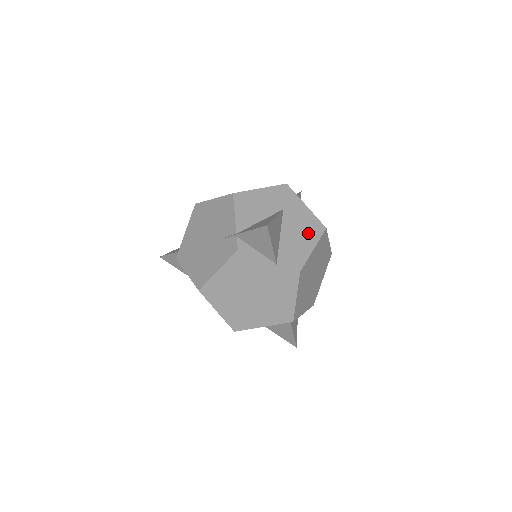
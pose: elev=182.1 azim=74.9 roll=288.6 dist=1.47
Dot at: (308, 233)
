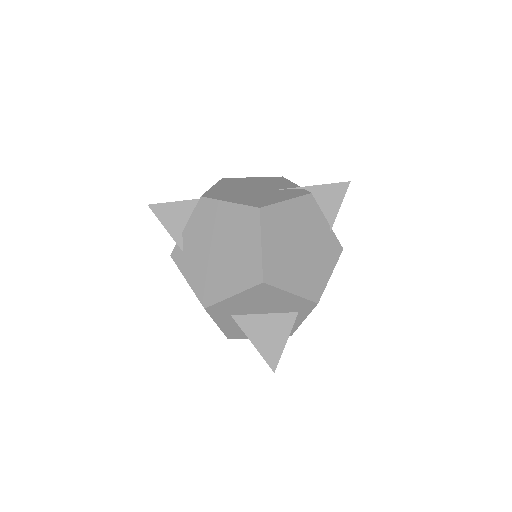
Dot at: occluded
